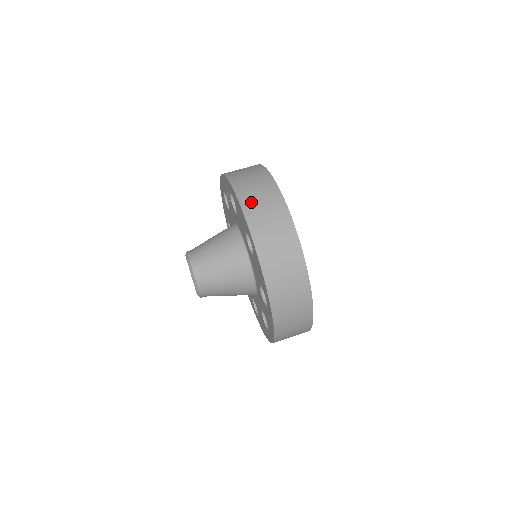
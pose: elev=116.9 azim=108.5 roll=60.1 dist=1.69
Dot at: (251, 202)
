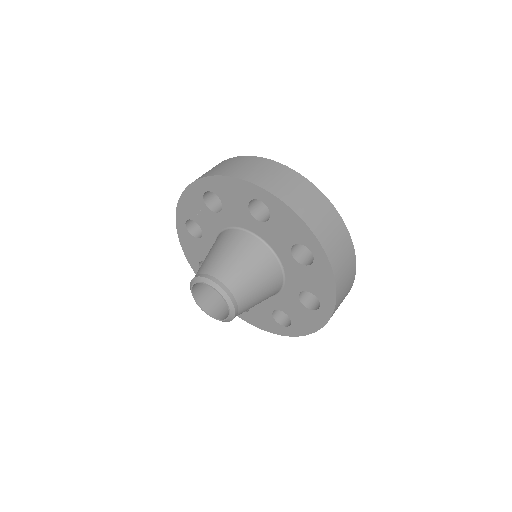
Dot at: (238, 171)
